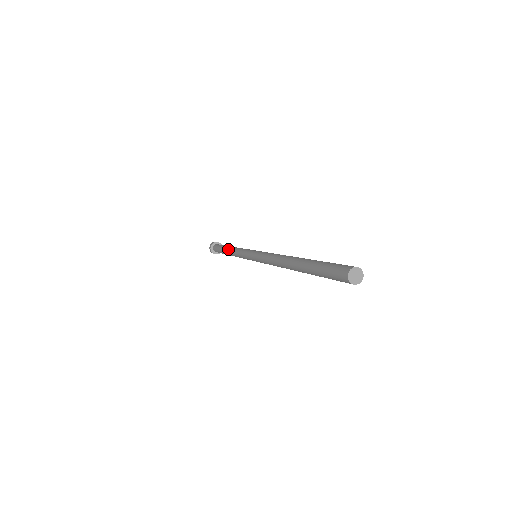
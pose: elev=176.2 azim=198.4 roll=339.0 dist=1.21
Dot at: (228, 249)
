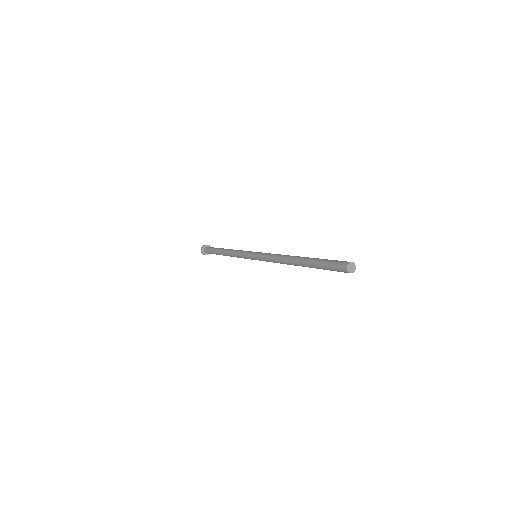
Dot at: (224, 251)
